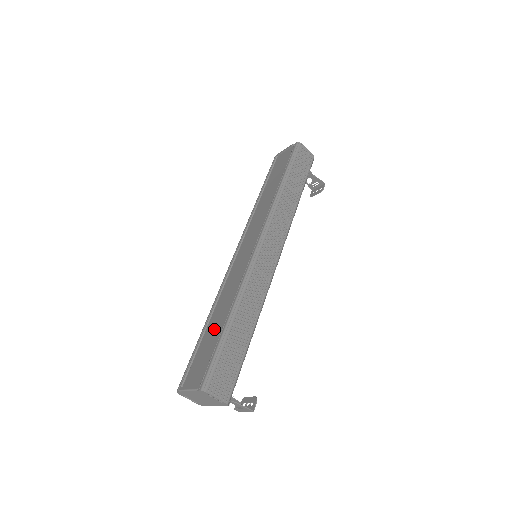
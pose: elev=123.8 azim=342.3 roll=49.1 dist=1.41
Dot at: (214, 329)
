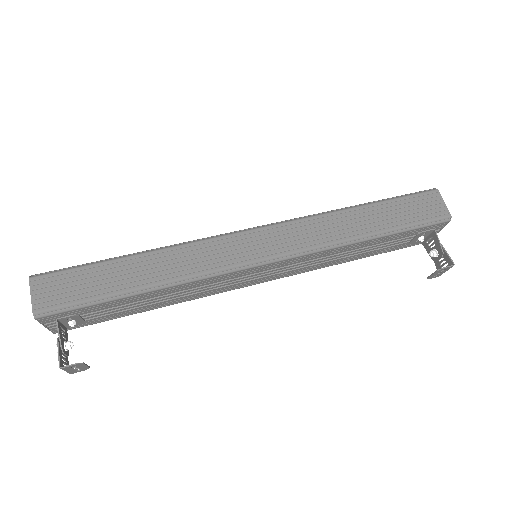
Dot at: occluded
